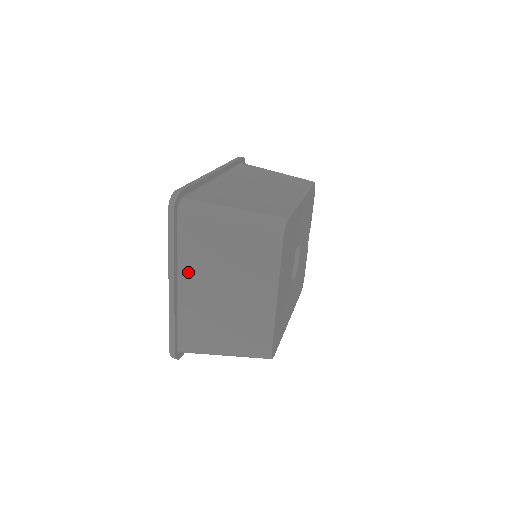
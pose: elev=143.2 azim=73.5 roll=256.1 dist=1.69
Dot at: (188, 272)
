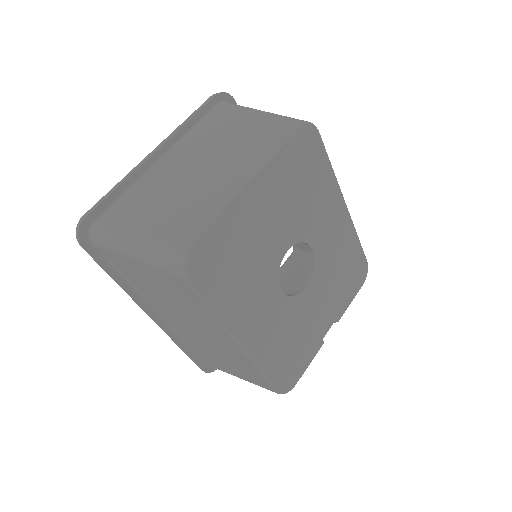
Dot at: (182, 148)
